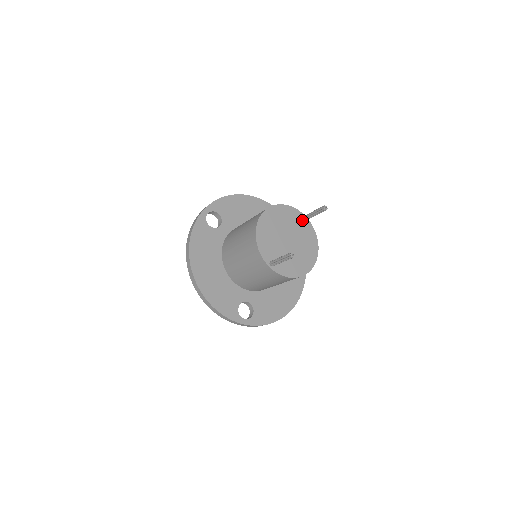
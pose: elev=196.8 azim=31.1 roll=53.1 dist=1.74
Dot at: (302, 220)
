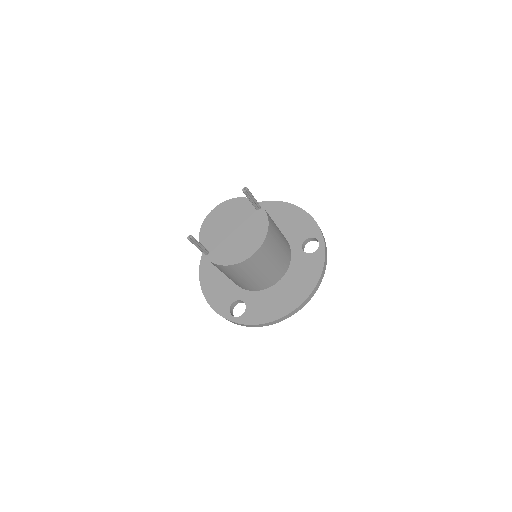
Dot at: (256, 209)
